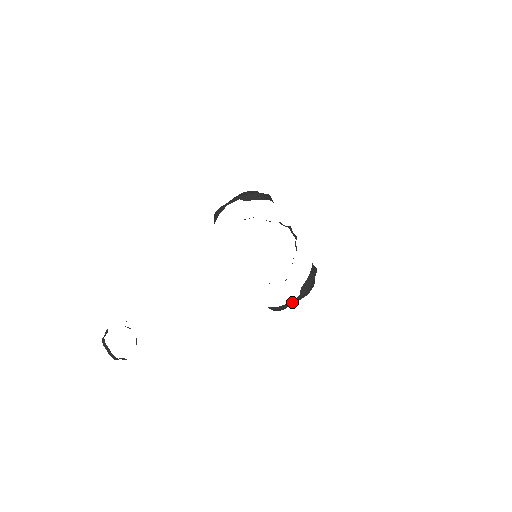
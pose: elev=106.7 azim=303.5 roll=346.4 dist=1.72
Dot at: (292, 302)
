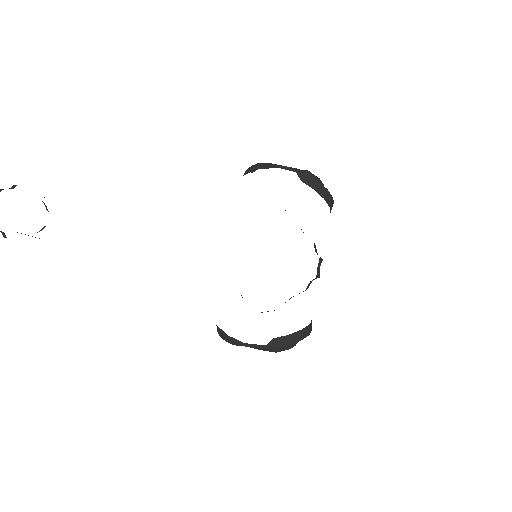
Dot at: (249, 345)
